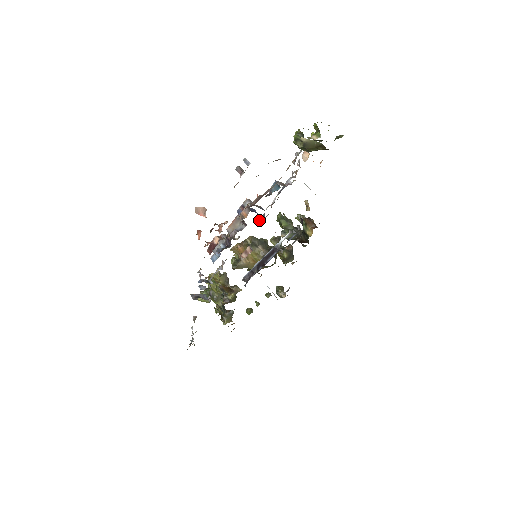
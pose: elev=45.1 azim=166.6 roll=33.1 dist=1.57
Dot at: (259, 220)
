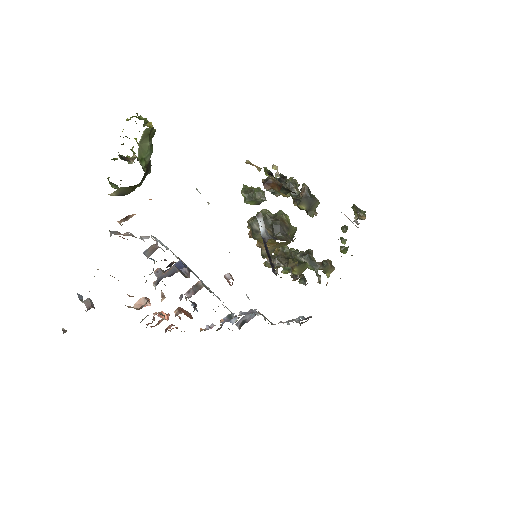
Dot at: (188, 275)
